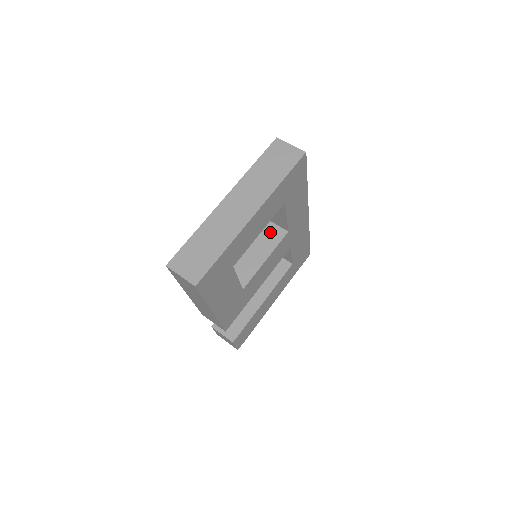
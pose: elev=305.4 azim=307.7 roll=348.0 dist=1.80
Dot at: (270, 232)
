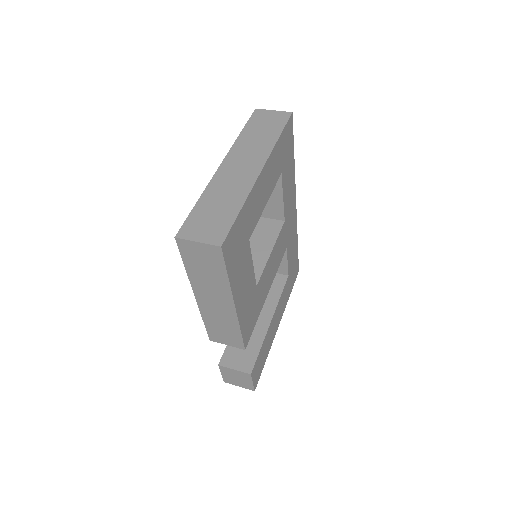
Dot at: (265, 226)
